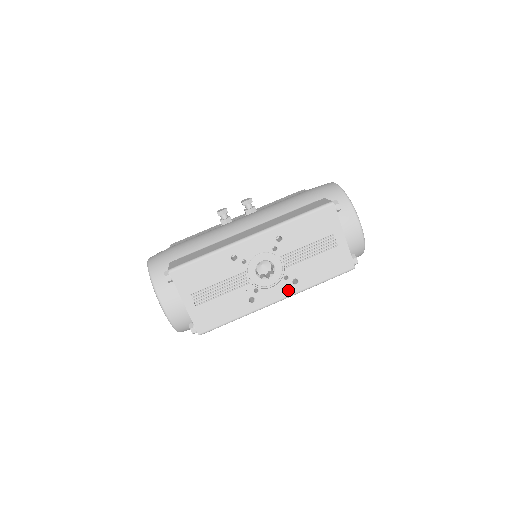
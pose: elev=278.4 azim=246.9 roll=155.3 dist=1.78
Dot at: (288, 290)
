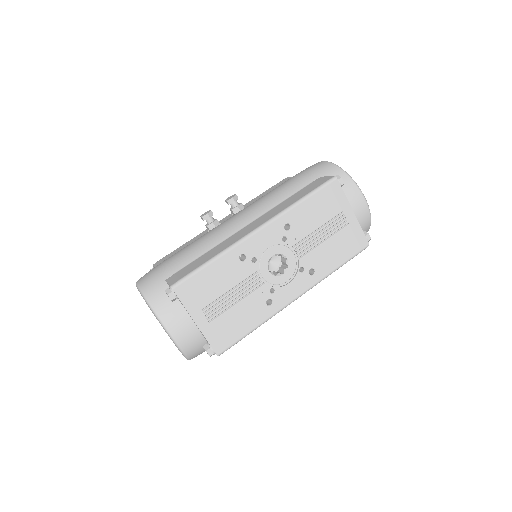
Dot at: (306, 283)
